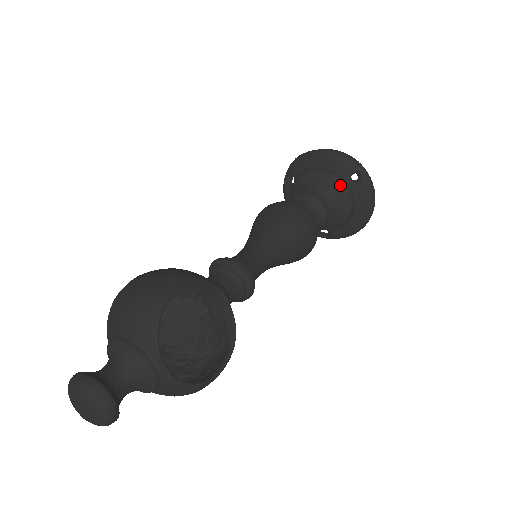
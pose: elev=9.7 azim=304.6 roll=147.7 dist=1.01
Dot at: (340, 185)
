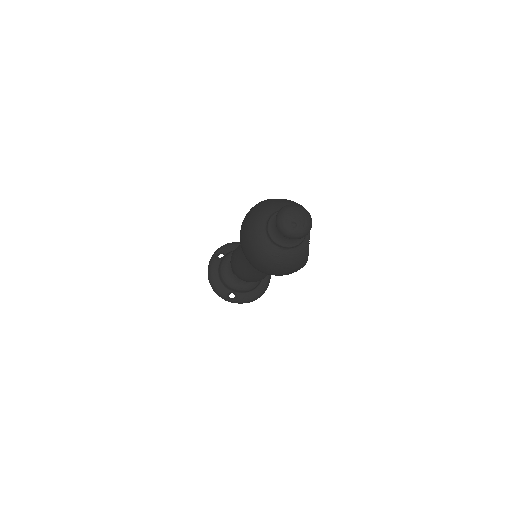
Dot at: occluded
